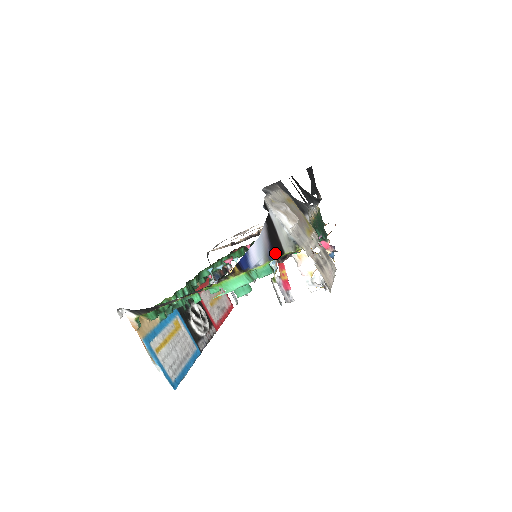
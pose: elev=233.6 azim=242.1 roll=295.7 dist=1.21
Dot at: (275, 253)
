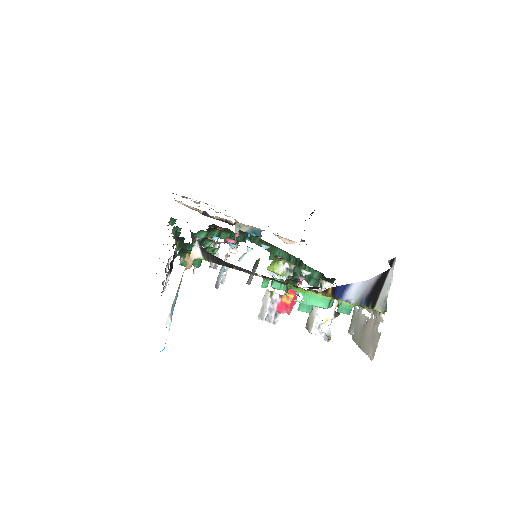
Dot at: (368, 303)
